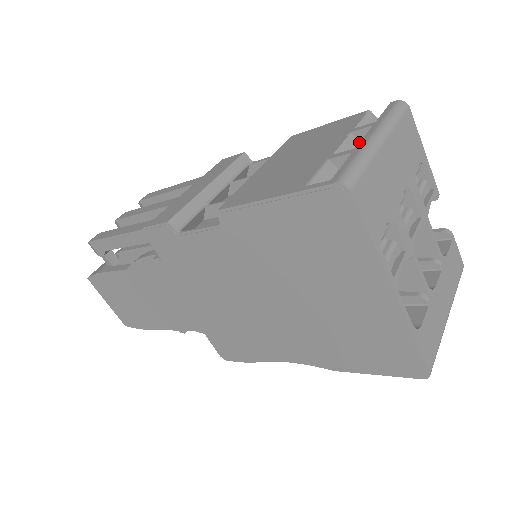
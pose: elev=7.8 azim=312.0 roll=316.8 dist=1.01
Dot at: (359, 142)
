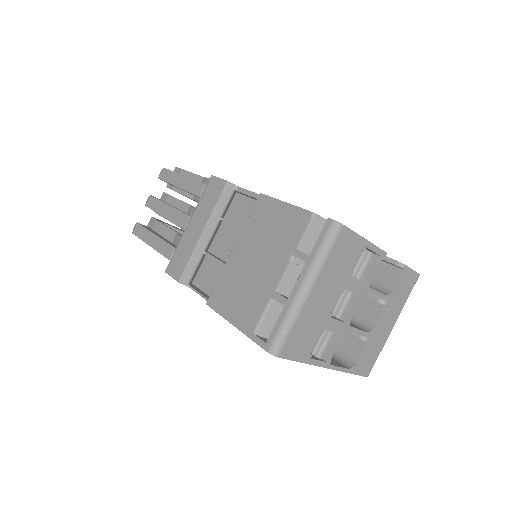
Dot at: (301, 260)
